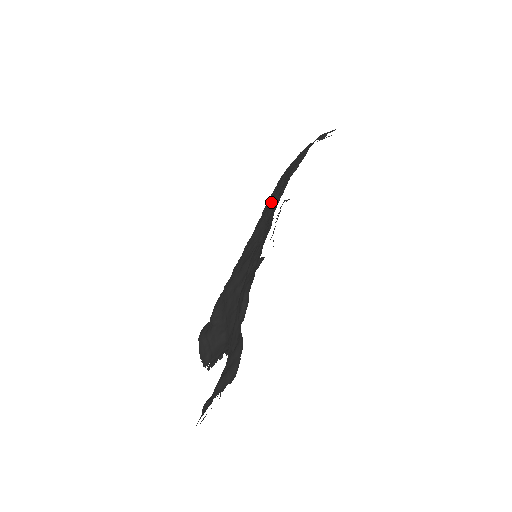
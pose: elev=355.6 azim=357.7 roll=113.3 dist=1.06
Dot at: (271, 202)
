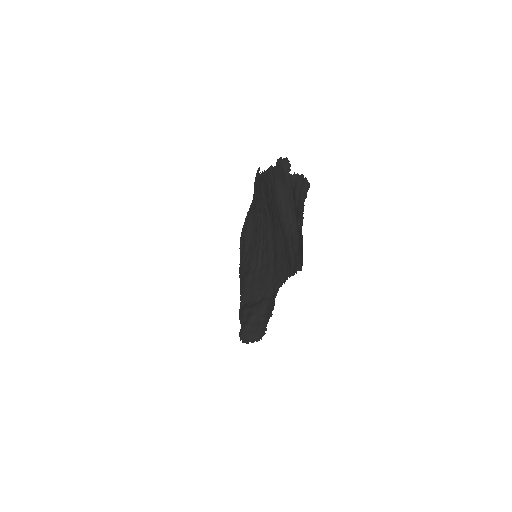
Dot at: (246, 231)
